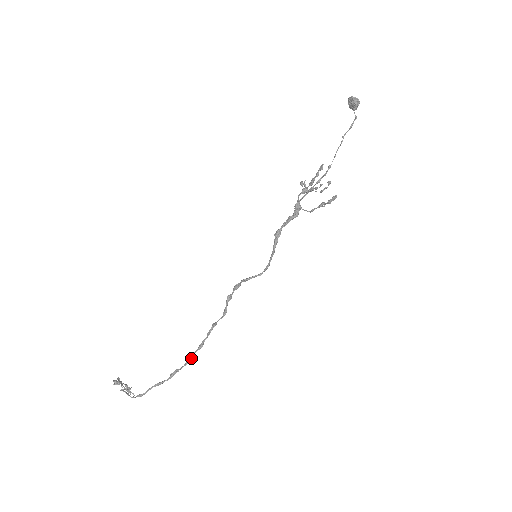
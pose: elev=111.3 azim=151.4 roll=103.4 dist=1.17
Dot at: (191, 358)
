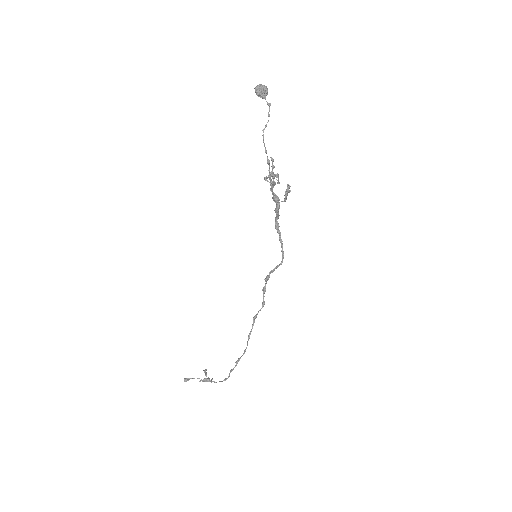
Dot at: (246, 348)
